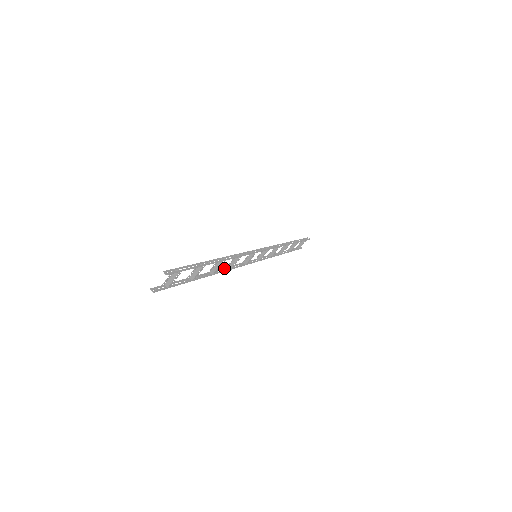
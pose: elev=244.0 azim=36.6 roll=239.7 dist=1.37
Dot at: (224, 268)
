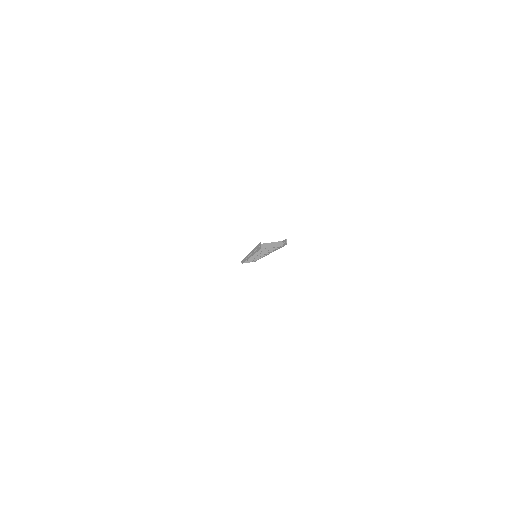
Dot at: occluded
